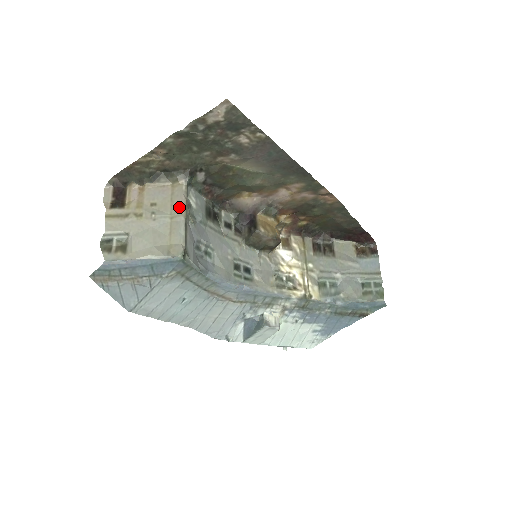
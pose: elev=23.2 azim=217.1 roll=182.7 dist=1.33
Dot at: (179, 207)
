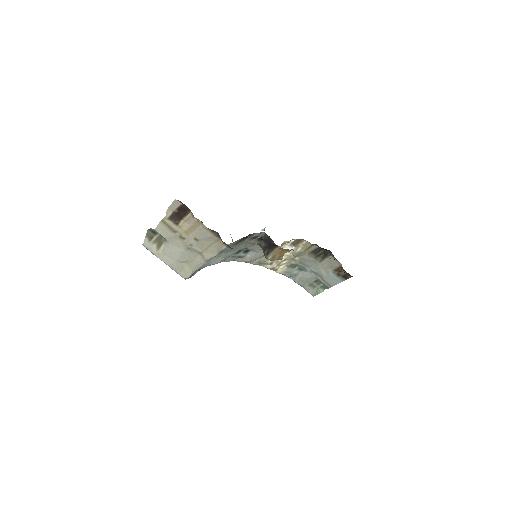
Dot at: (210, 254)
